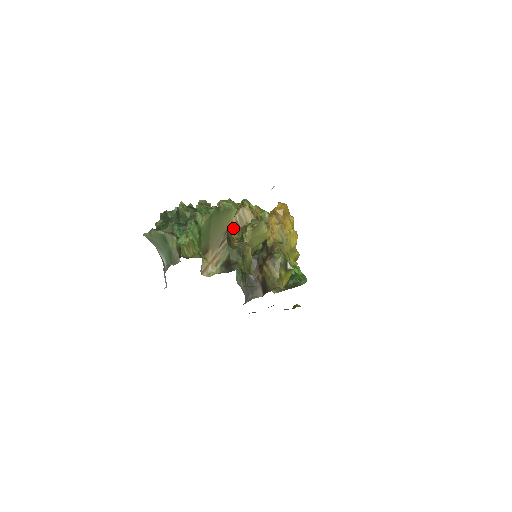
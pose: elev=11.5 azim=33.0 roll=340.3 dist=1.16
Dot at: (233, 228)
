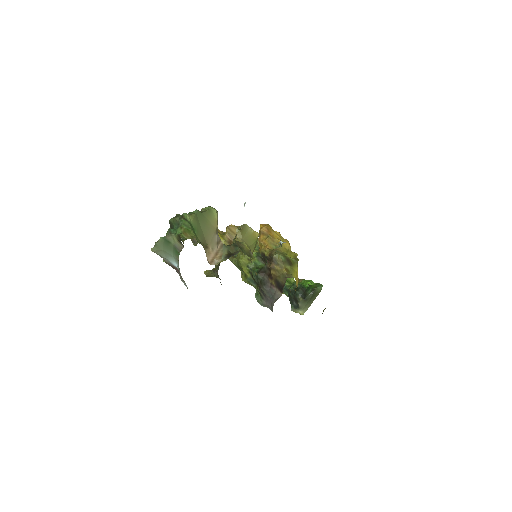
Dot at: occluded
